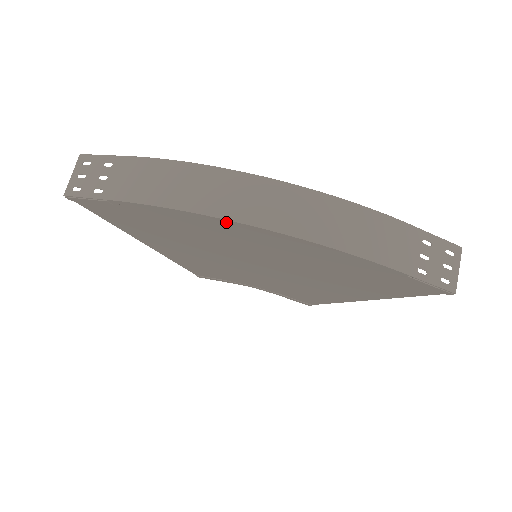
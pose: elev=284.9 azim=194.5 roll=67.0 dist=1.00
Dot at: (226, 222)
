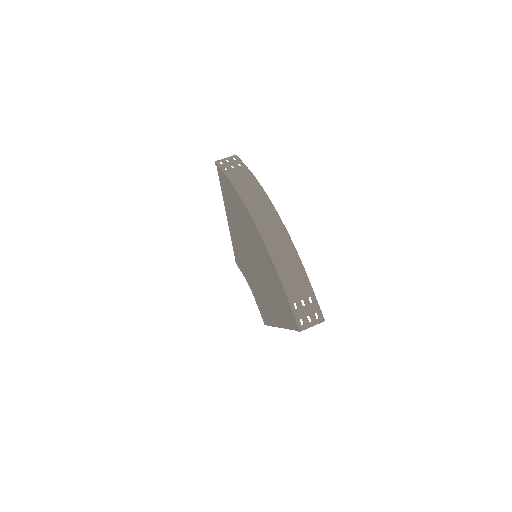
Dot at: (249, 214)
